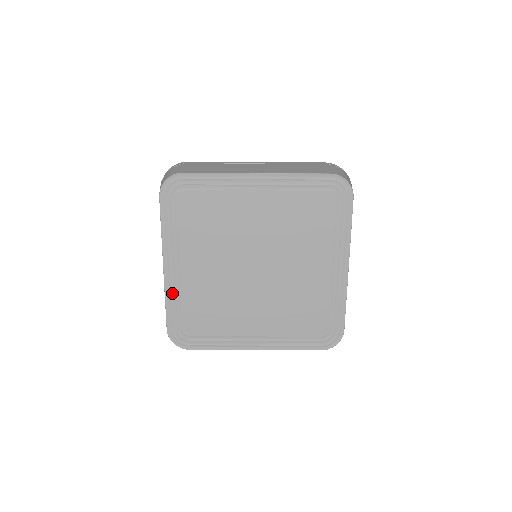
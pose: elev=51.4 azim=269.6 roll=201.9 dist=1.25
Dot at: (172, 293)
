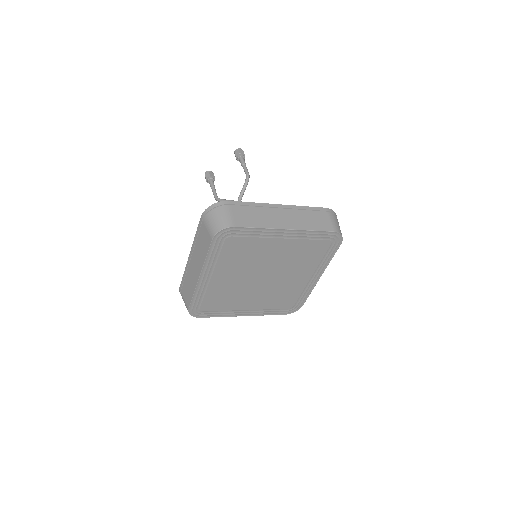
Dot at: (200, 290)
